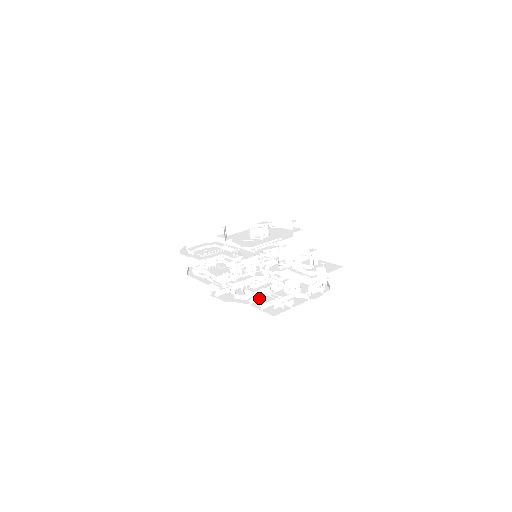
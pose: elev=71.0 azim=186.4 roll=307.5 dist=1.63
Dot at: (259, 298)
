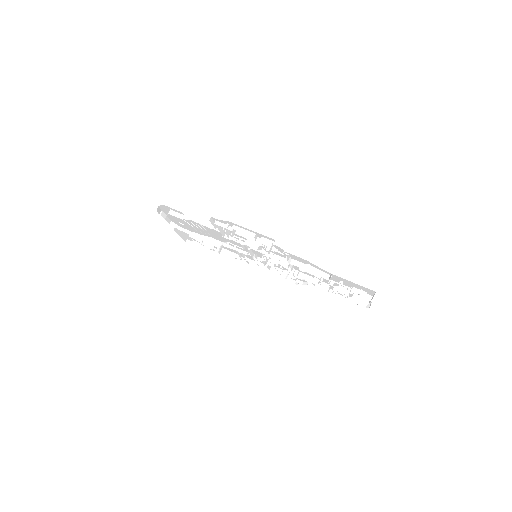
Dot at: occluded
